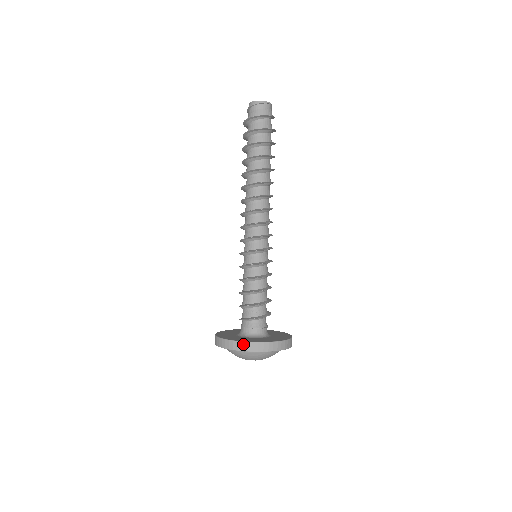
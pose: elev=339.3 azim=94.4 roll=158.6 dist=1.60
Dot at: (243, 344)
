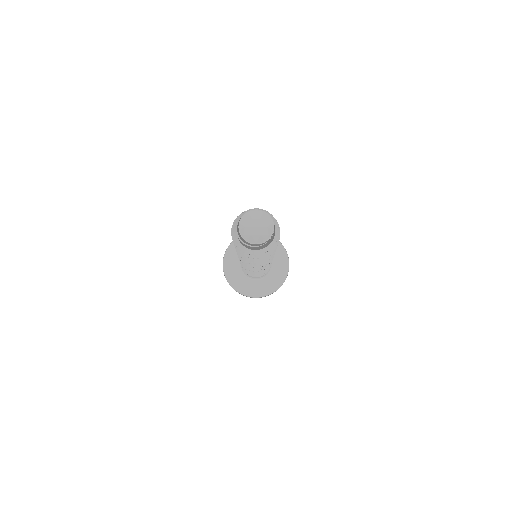
Dot at: (250, 297)
